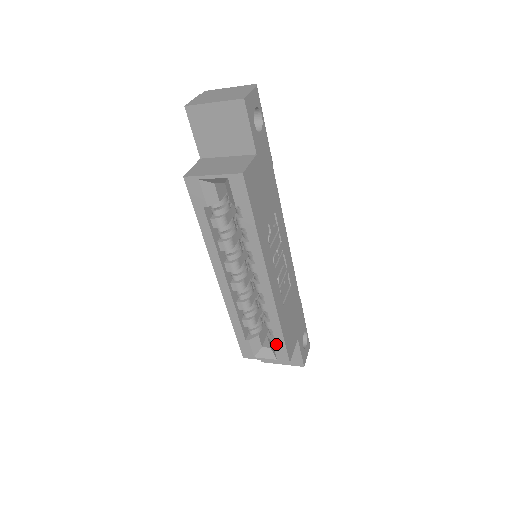
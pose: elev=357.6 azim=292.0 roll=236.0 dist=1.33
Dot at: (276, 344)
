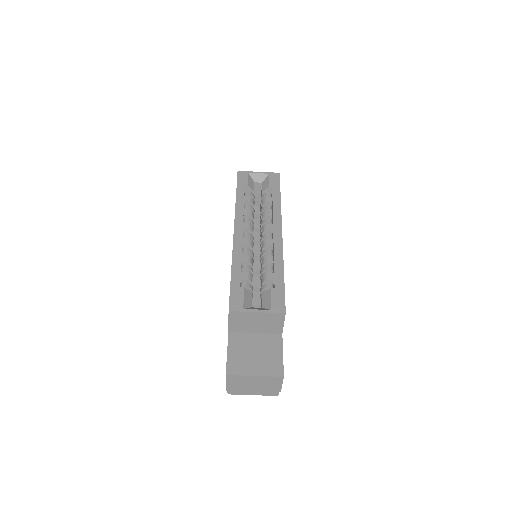
Dot at: (274, 290)
